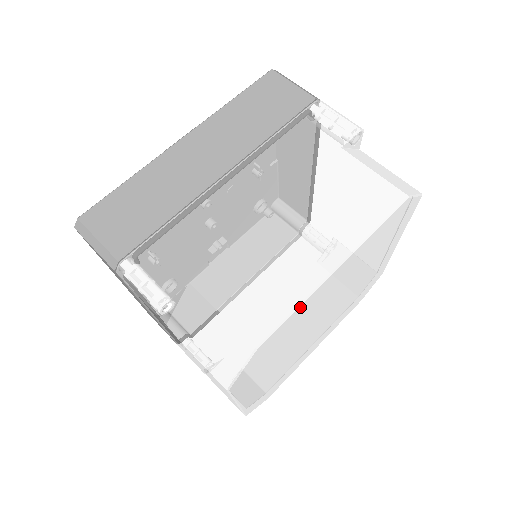
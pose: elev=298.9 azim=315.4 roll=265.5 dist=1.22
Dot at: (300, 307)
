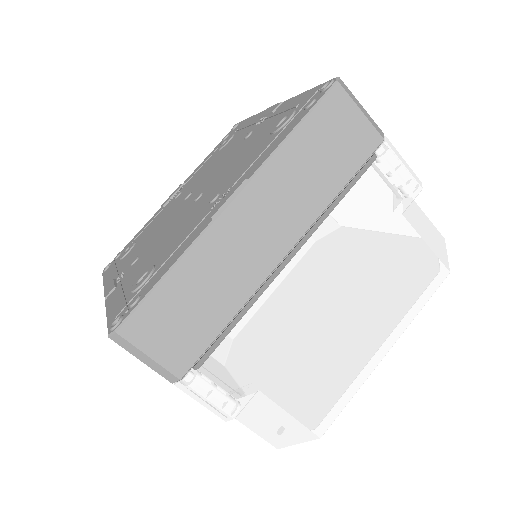
Dot at: (353, 392)
